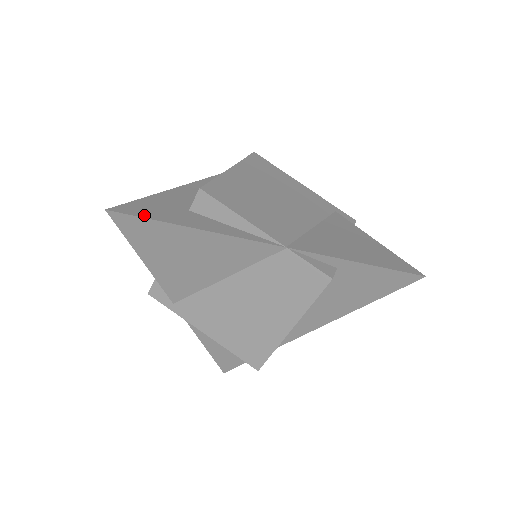
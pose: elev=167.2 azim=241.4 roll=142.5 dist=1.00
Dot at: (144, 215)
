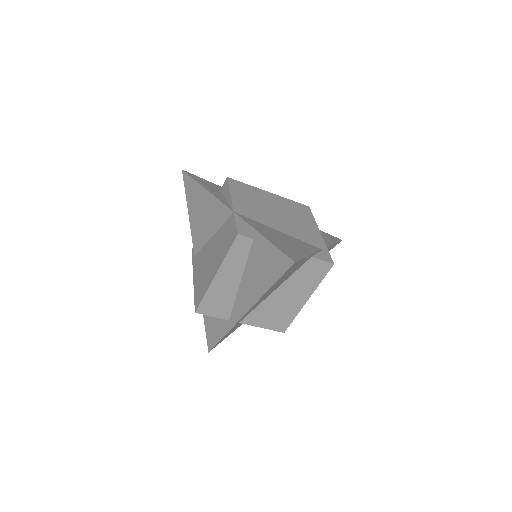
Dot at: (194, 177)
